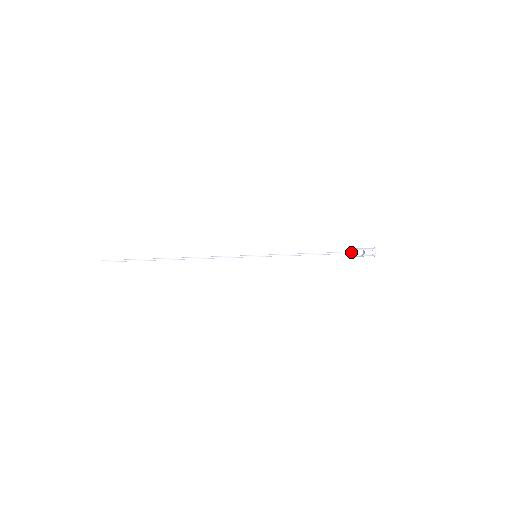
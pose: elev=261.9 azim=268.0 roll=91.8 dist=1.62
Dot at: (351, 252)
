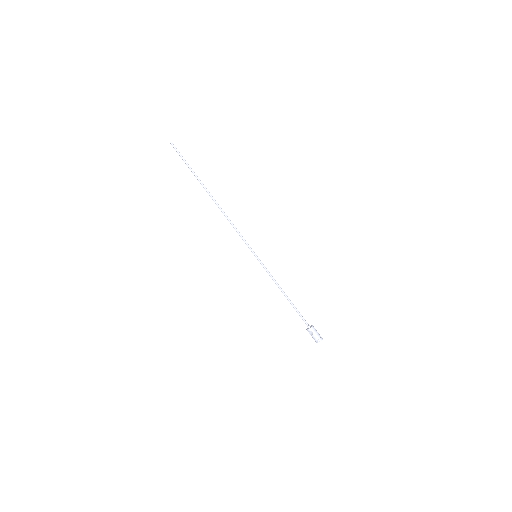
Dot at: (307, 324)
